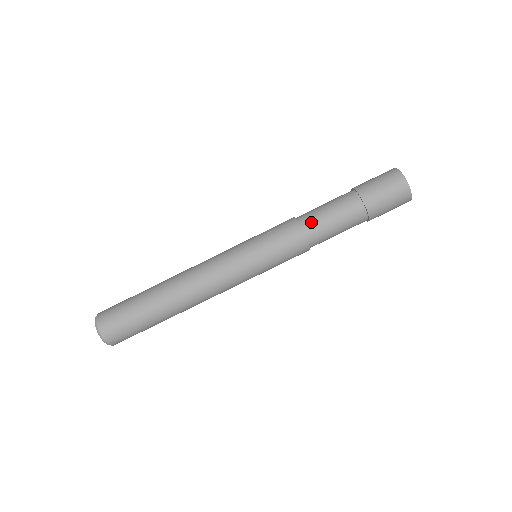
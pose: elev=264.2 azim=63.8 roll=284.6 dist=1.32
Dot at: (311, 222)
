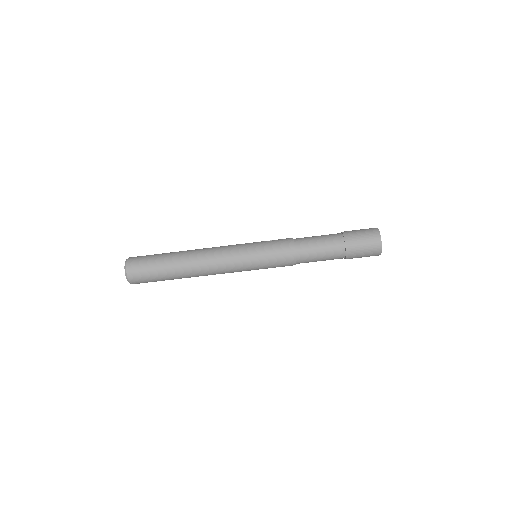
Dot at: (303, 241)
